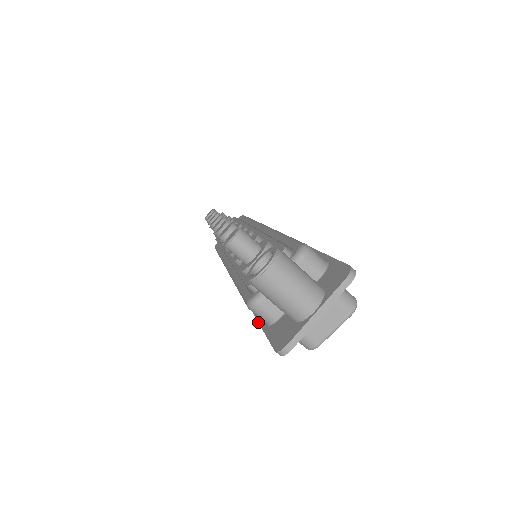
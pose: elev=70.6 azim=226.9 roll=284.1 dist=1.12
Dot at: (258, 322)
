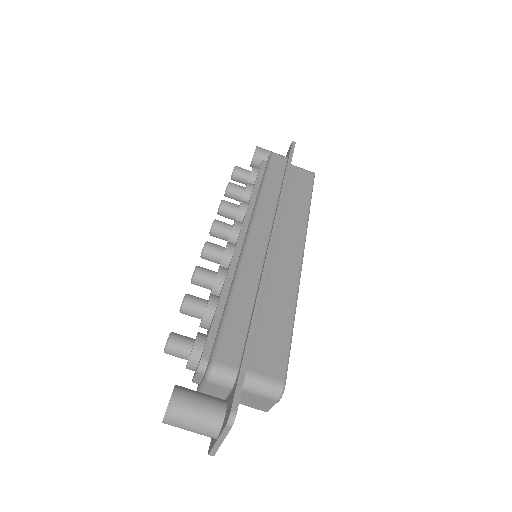
Dot at: occluded
